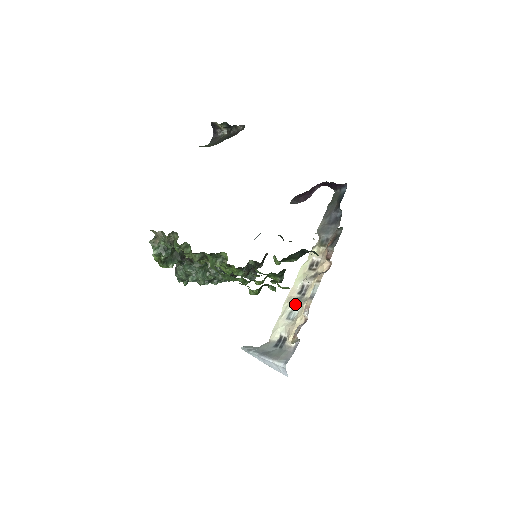
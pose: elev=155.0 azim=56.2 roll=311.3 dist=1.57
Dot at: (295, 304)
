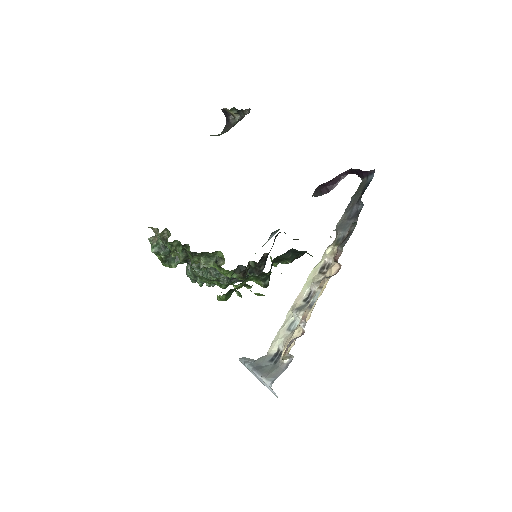
Dot at: (296, 313)
